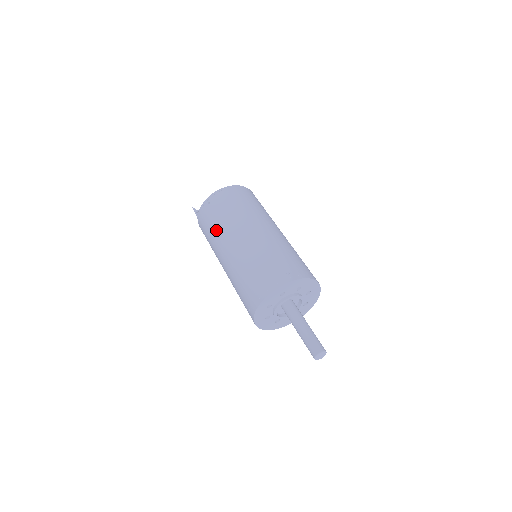
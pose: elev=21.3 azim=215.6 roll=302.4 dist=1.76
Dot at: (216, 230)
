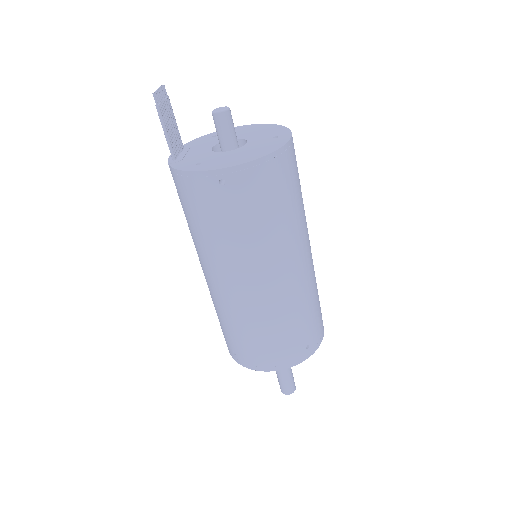
Dot at: (222, 242)
